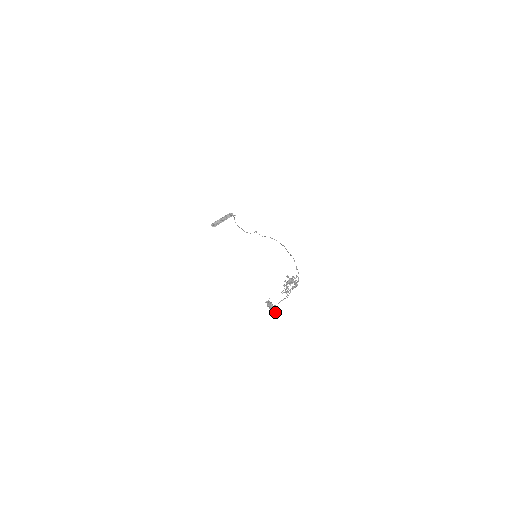
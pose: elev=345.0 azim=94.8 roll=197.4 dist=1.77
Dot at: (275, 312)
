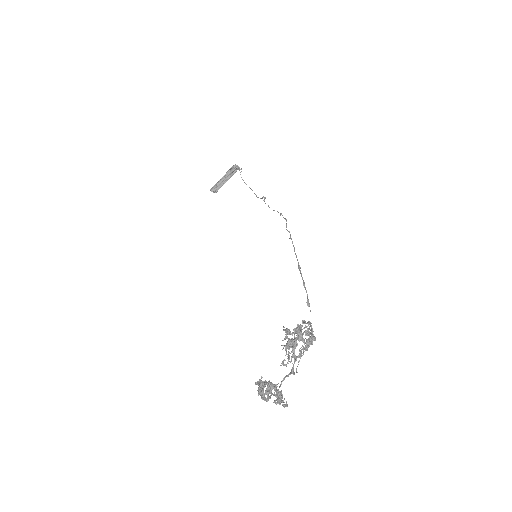
Dot at: (277, 401)
